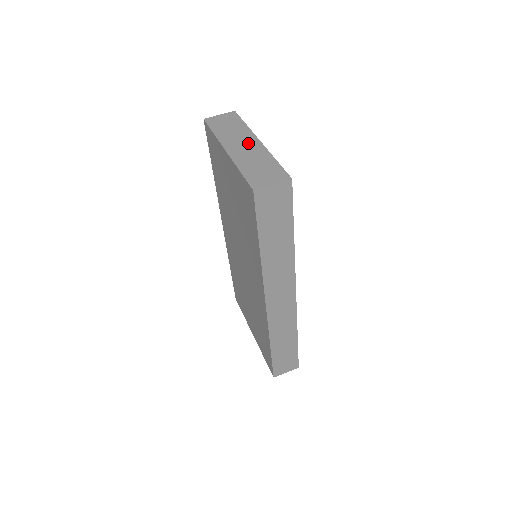
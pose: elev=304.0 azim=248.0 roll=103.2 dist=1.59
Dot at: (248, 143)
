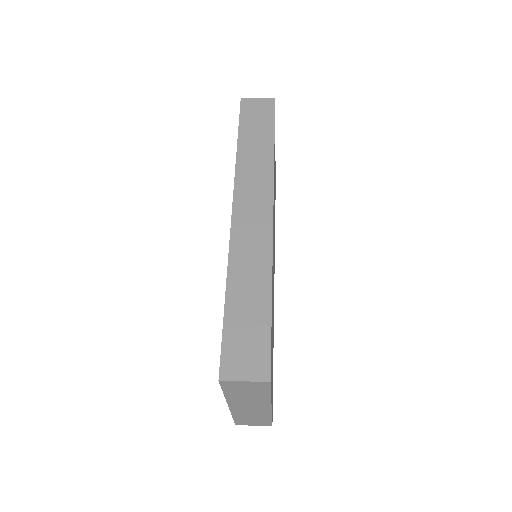
Dot at: occluded
